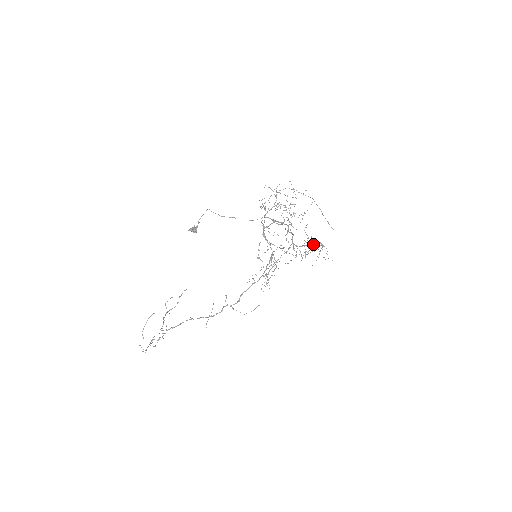
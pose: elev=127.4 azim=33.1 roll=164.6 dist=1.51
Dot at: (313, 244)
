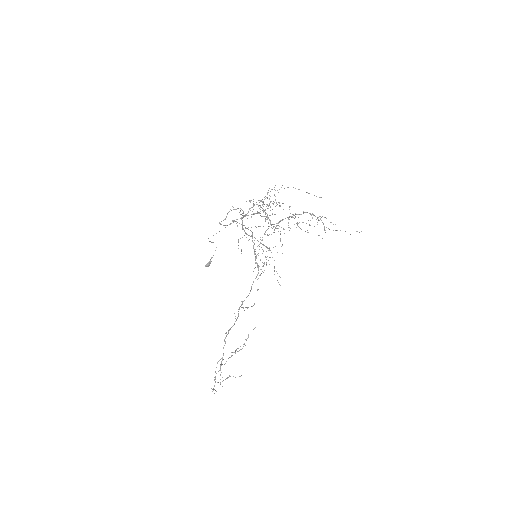
Dot at: occluded
